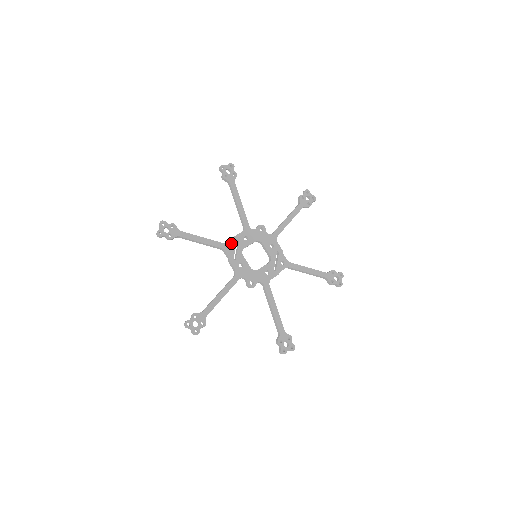
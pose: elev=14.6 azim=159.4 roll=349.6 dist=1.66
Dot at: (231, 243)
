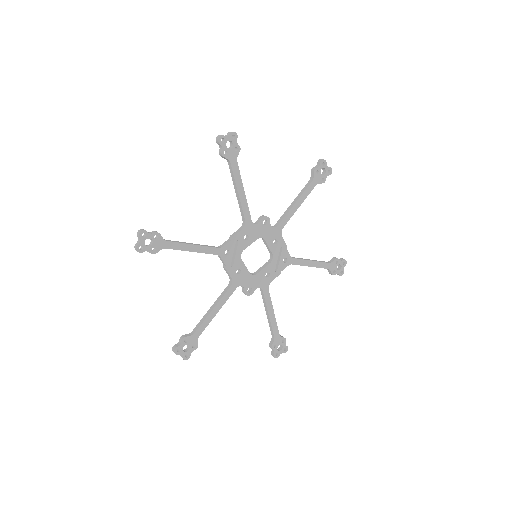
Dot at: (228, 246)
